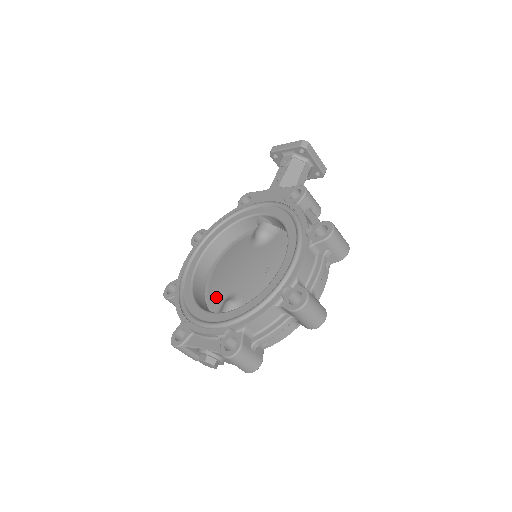
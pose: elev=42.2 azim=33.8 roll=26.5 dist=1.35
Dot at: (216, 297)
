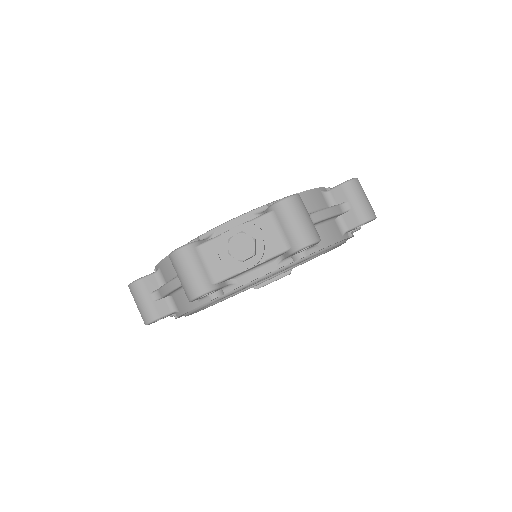
Dot at: occluded
